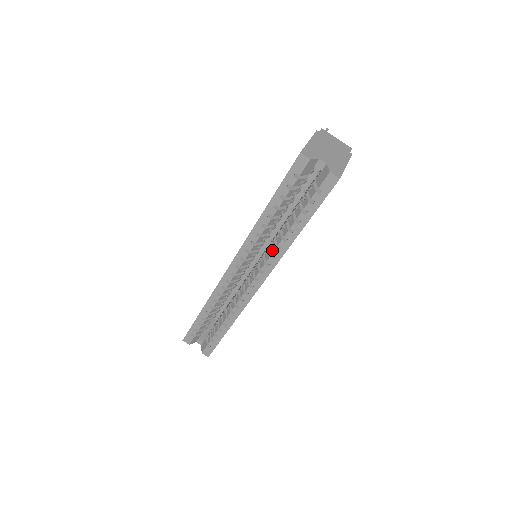
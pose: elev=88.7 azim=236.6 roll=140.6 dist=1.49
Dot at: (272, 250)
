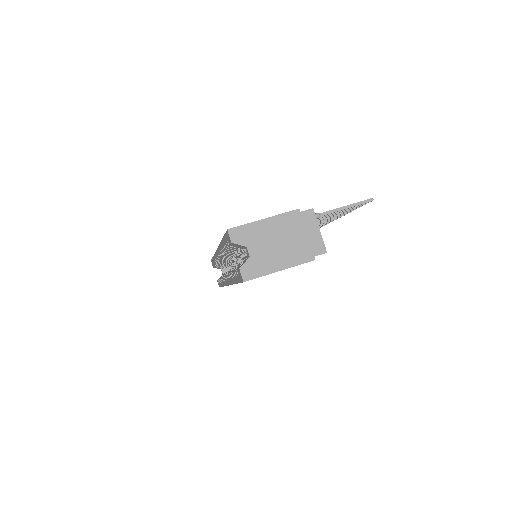
Dot at: occluded
